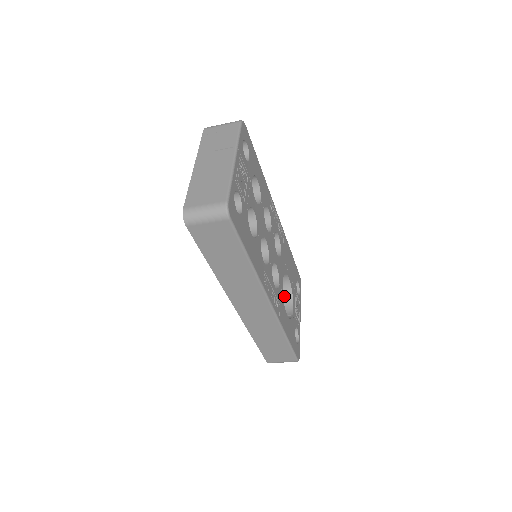
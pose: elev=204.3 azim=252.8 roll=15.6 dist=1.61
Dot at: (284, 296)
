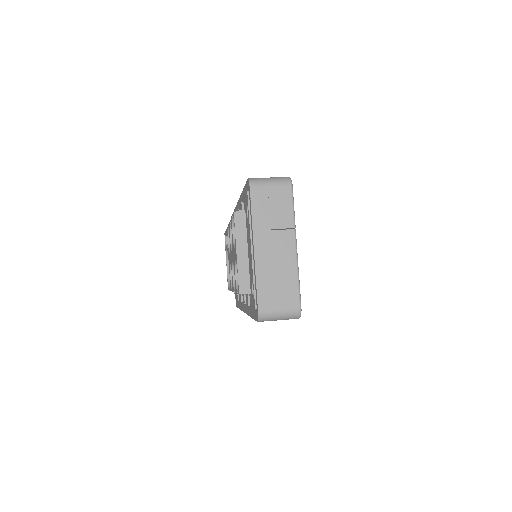
Dot at: occluded
